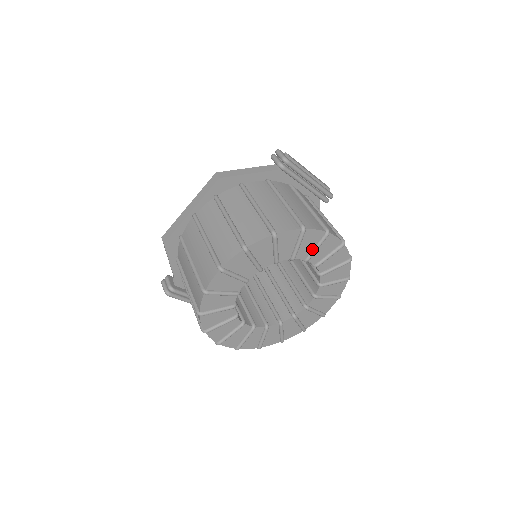
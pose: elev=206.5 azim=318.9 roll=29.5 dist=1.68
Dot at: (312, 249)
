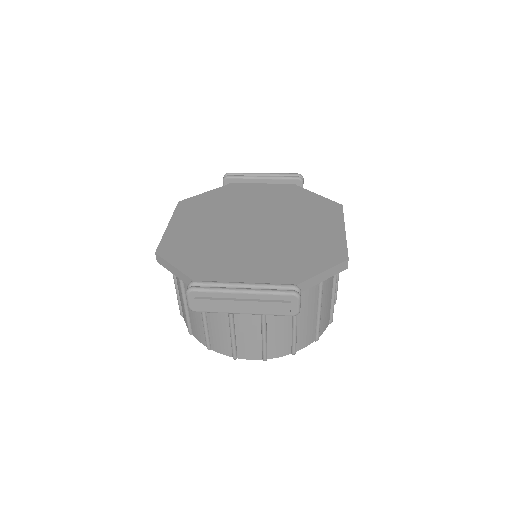
Dot at: occluded
